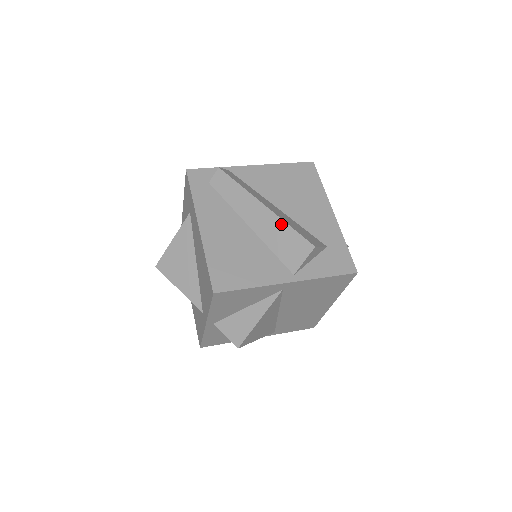
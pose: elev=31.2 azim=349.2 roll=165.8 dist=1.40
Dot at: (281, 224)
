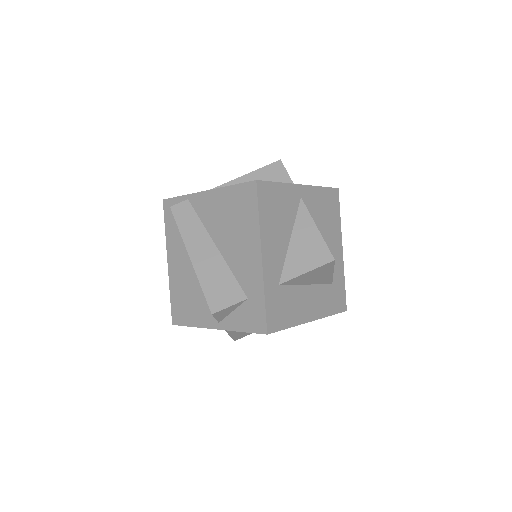
Dot at: (199, 280)
